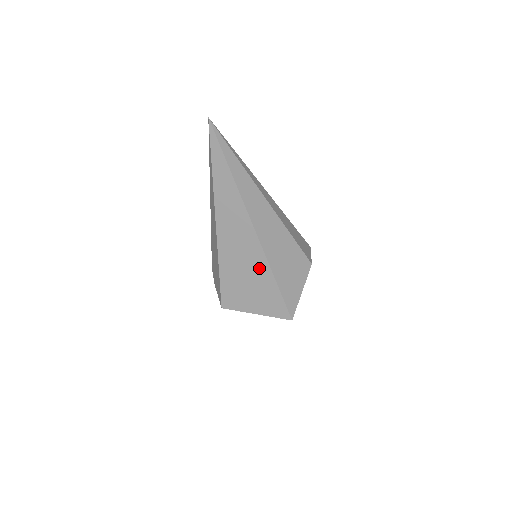
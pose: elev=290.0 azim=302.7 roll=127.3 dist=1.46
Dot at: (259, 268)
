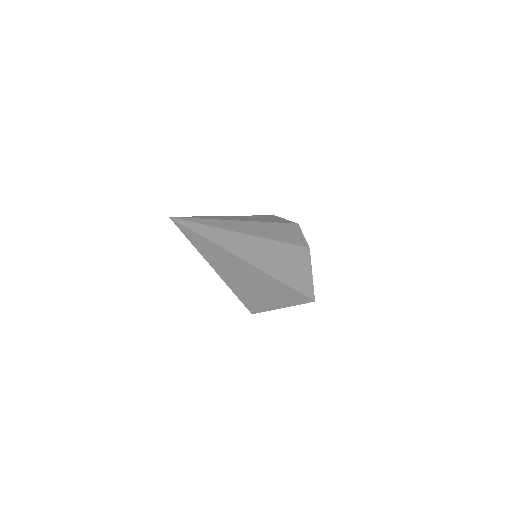
Dot at: (272, 285)
